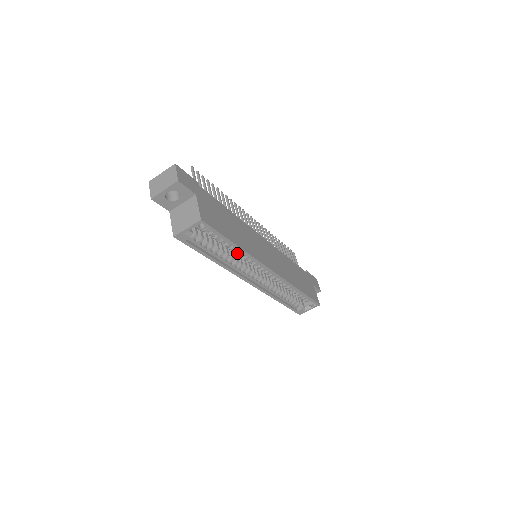
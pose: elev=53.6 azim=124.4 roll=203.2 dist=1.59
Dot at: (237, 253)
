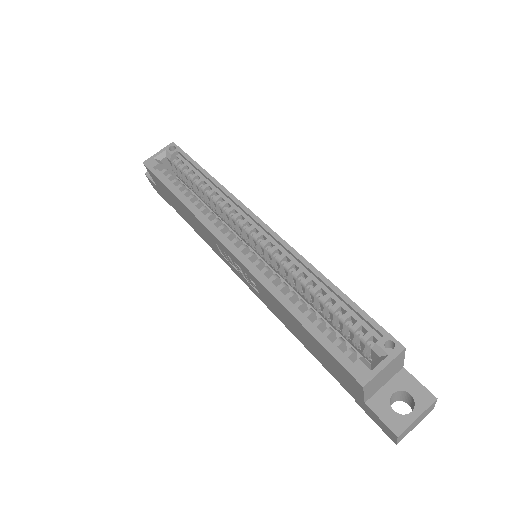
Dot at: (211, 194)
